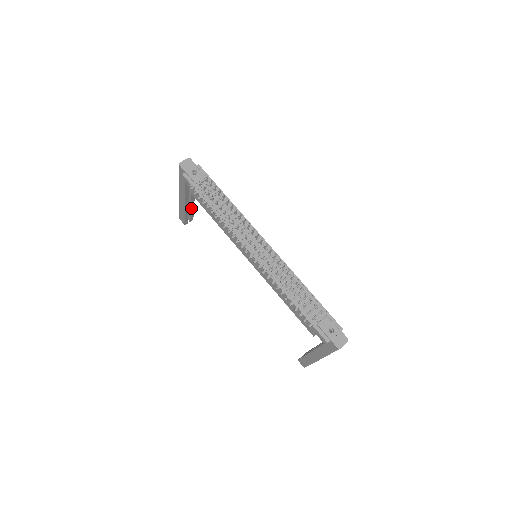
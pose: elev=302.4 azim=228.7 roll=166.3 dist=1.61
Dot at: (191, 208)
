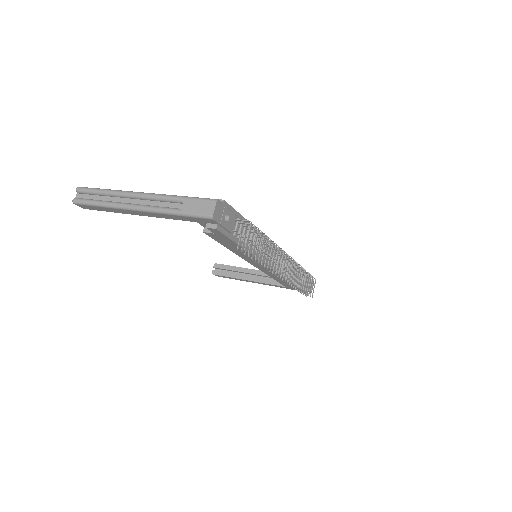
Dot at: occluded
